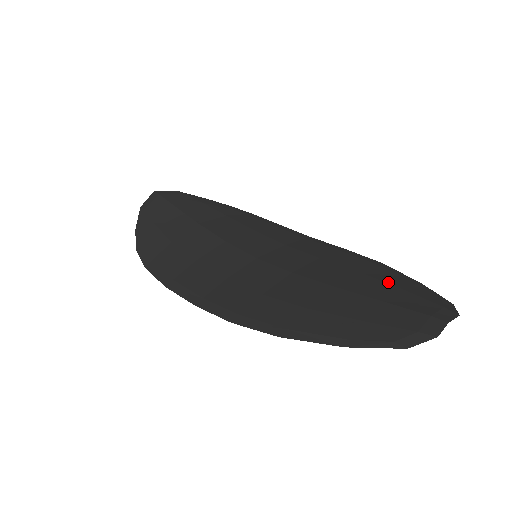
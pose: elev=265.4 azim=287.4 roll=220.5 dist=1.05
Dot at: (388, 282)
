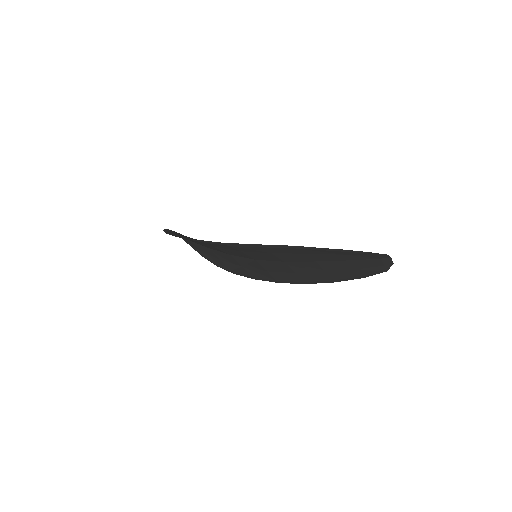
Dot at: occluded
